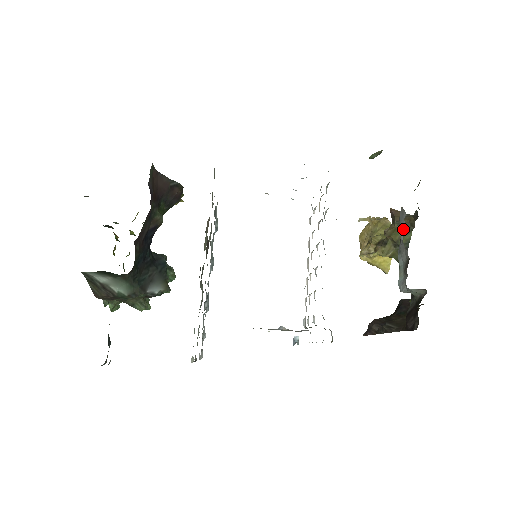
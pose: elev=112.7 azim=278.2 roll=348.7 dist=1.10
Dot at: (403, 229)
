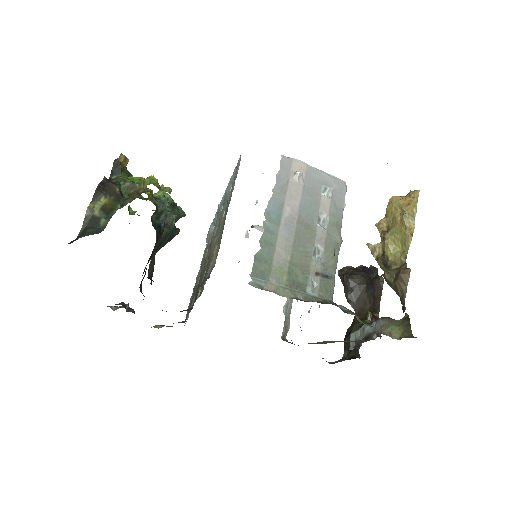
Dot at: (373, 330)
